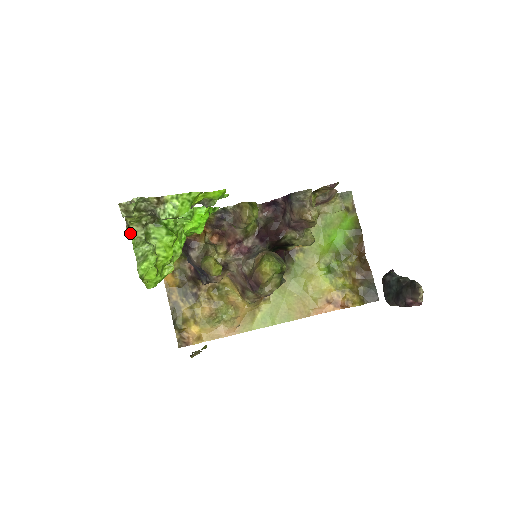
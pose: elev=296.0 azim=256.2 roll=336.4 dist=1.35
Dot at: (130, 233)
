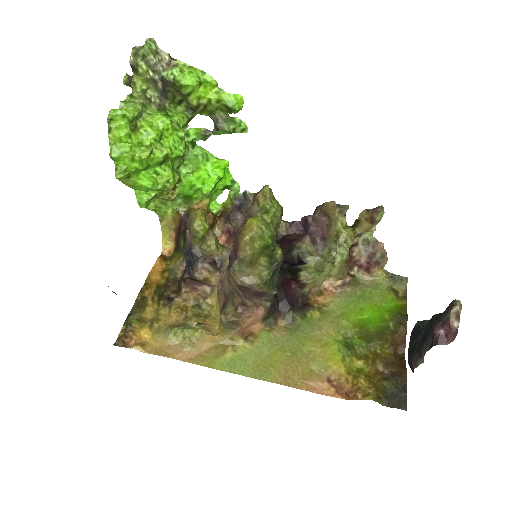
Dot at: (129, 94)
